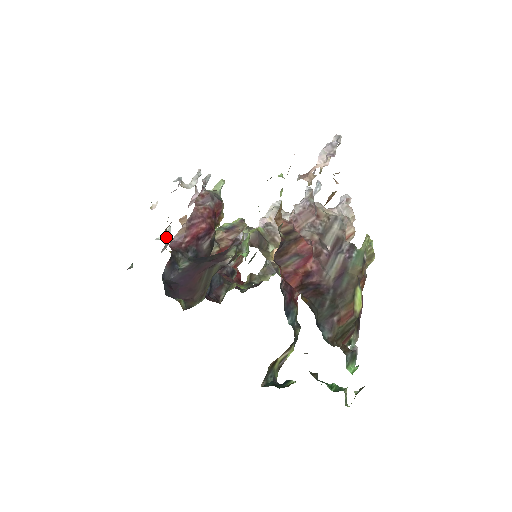
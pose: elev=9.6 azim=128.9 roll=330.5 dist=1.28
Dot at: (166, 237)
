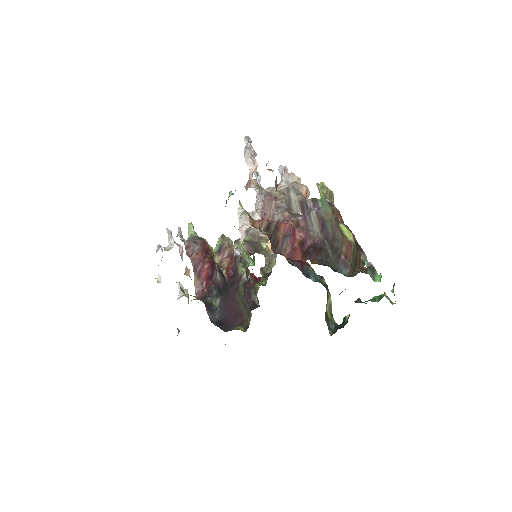
Dot at: occluded
